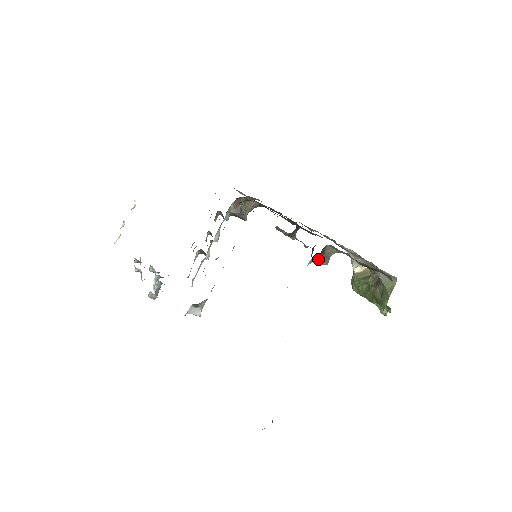
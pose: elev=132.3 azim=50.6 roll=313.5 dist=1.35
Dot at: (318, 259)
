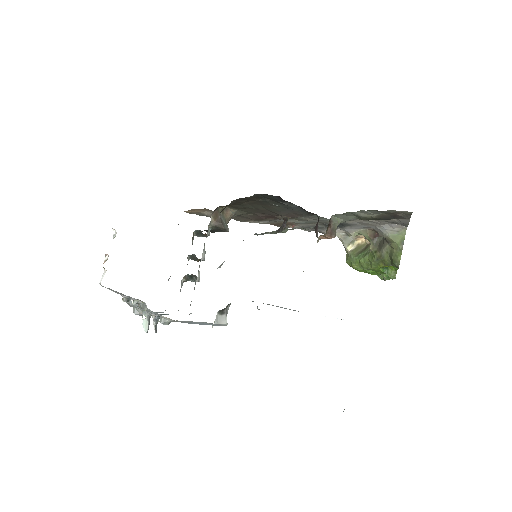
Dot at: (326, 233)
